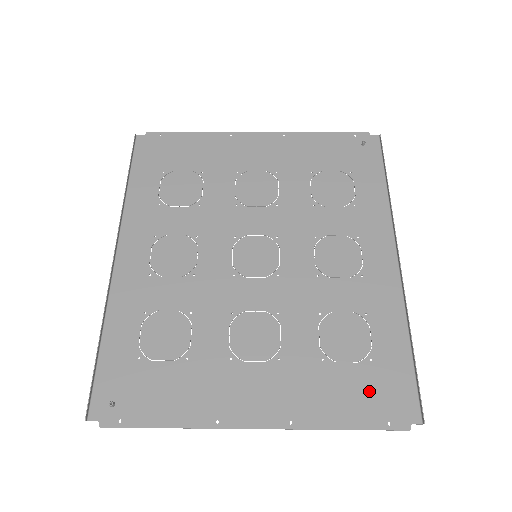
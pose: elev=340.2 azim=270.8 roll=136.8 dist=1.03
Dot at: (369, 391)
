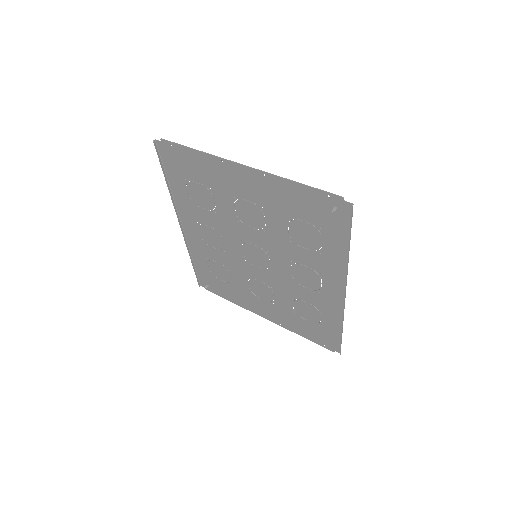
Dot at: (317, 333)
